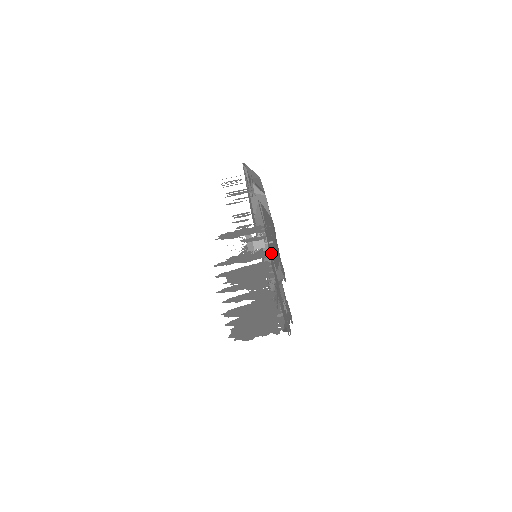
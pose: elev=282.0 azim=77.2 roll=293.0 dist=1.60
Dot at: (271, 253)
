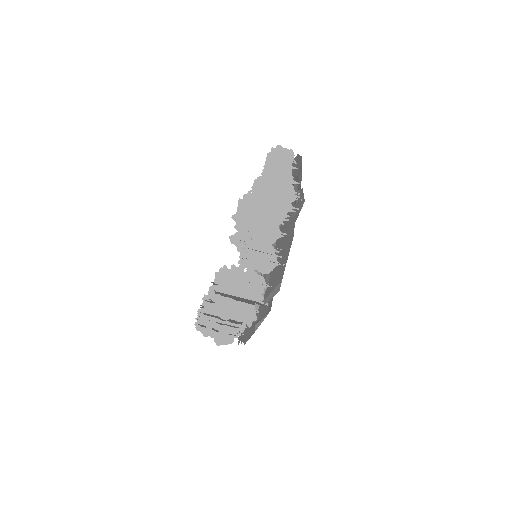
Dot at: (244, 342)
